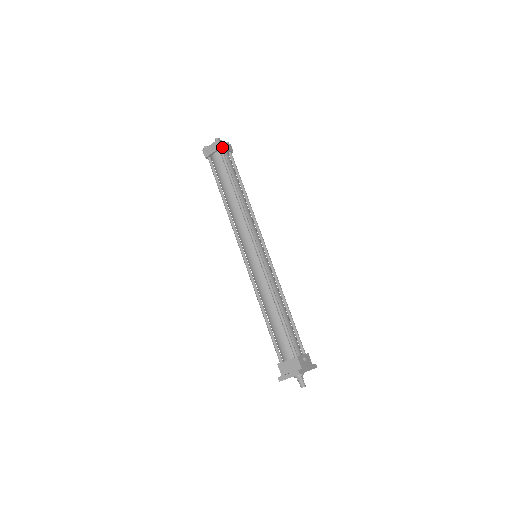
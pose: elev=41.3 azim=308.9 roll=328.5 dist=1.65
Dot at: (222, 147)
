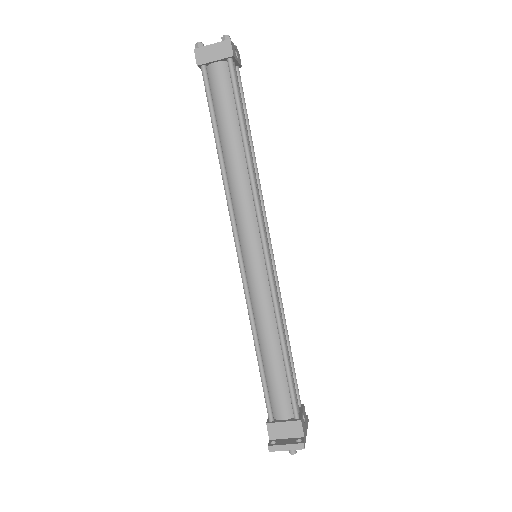
Dot at: (234, 56)
